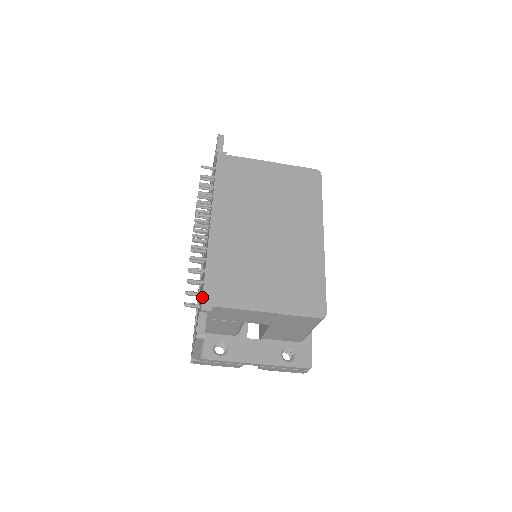
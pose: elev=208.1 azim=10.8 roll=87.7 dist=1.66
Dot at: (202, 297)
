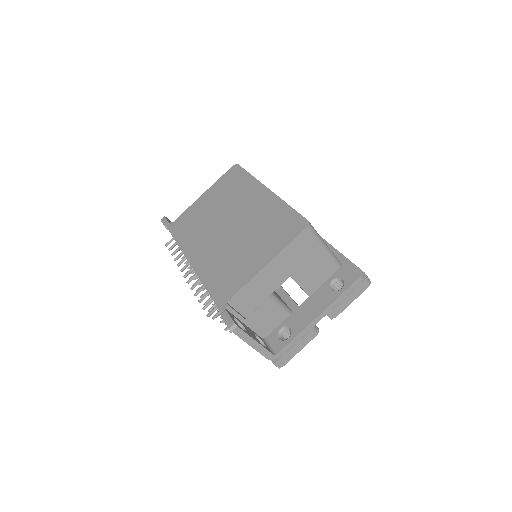
Dot at: occluded
